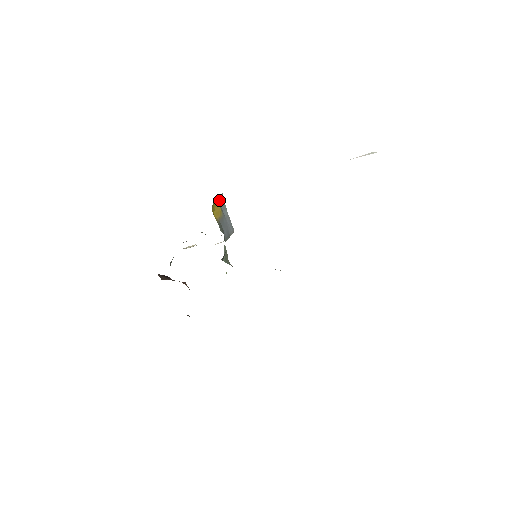
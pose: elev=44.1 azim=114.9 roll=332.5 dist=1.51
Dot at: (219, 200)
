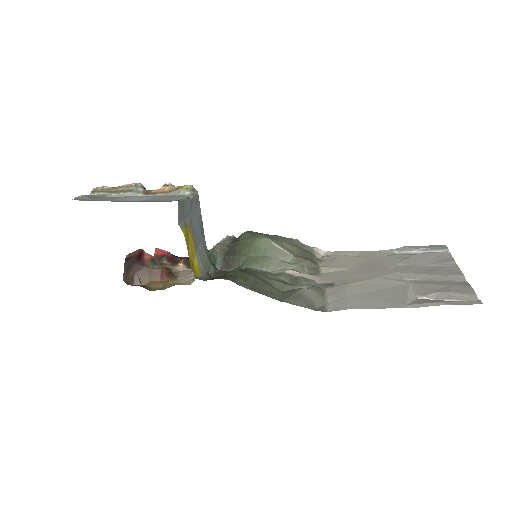
Dot at: (179, 219)
